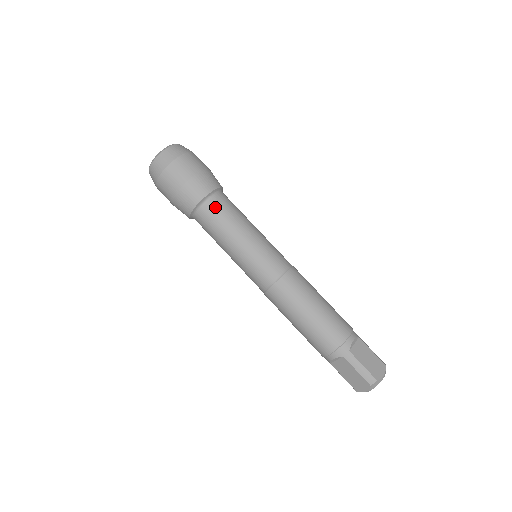
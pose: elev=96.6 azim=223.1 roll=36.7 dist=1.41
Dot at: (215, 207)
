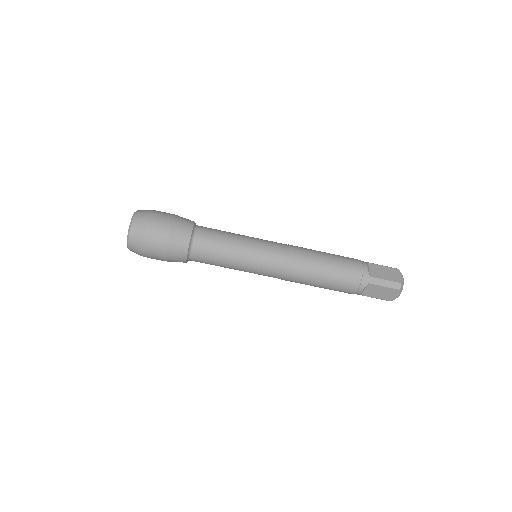
Dot at: (203, 240)
